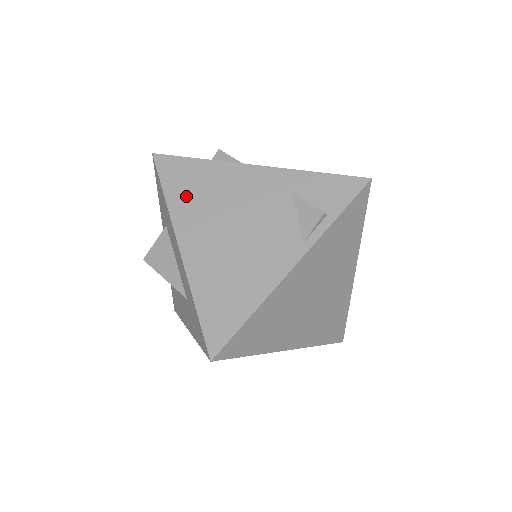
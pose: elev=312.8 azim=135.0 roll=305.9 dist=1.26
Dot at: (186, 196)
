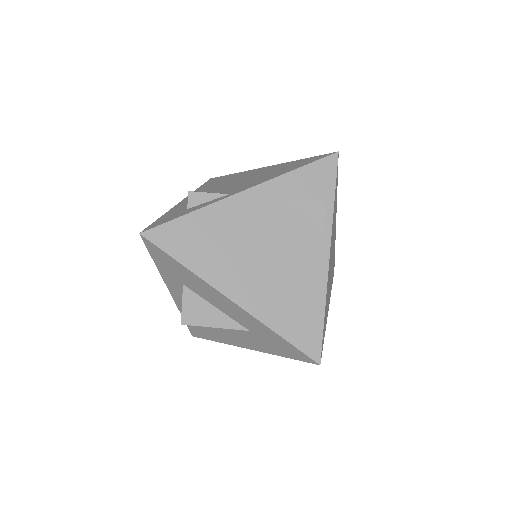
Dot at: (203, 254)
